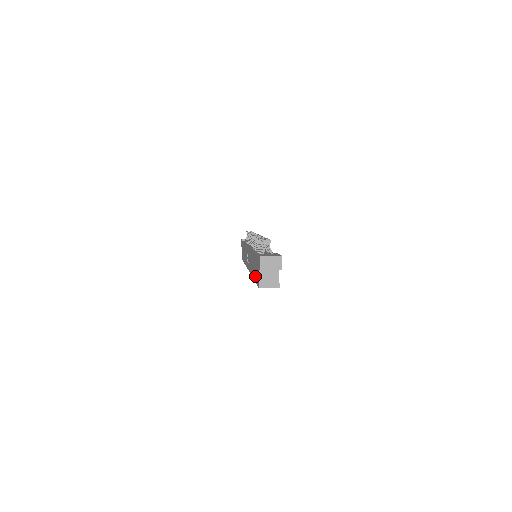
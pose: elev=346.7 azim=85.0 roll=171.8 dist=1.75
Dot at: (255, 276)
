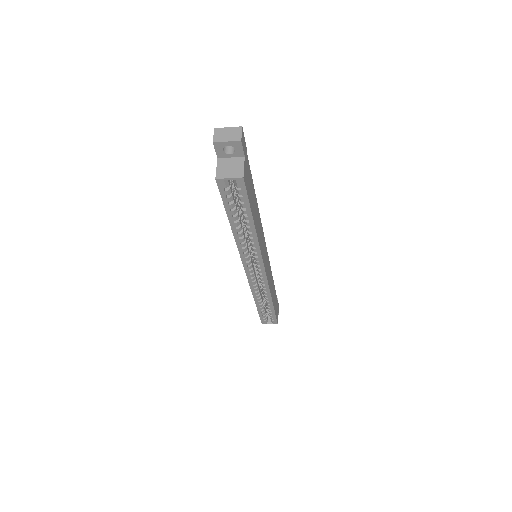
Dot at: occluded
